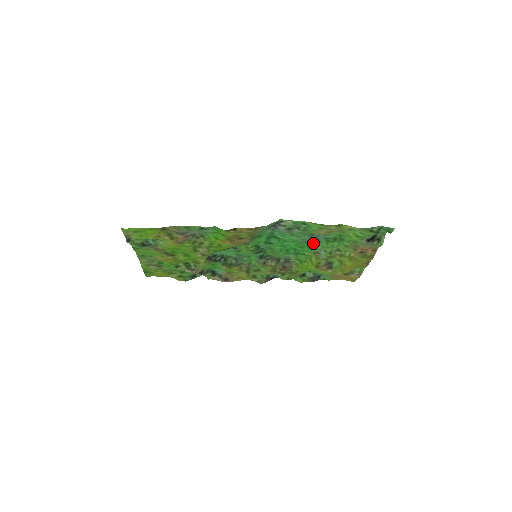
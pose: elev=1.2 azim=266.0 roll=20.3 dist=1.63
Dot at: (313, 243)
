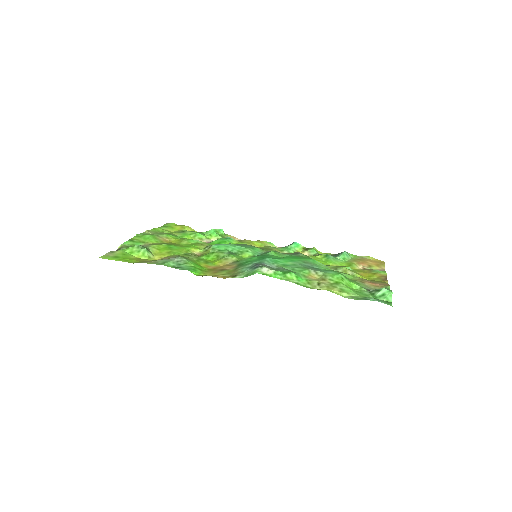
Dot at: (314, 265)
